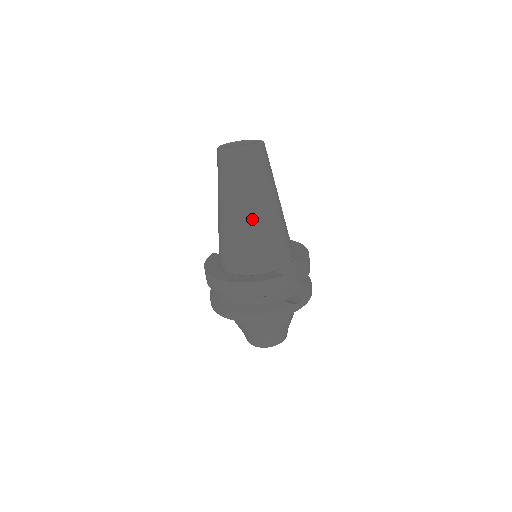
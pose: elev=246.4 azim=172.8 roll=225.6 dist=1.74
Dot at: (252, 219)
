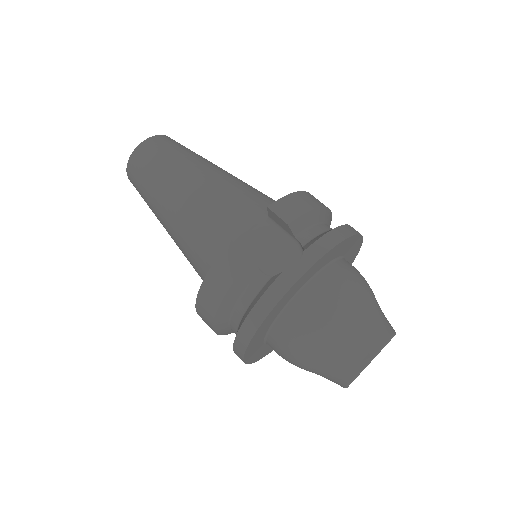
Dot at: (176, 213)
